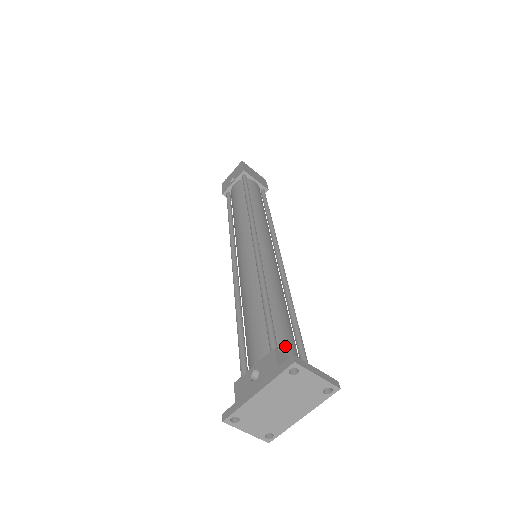
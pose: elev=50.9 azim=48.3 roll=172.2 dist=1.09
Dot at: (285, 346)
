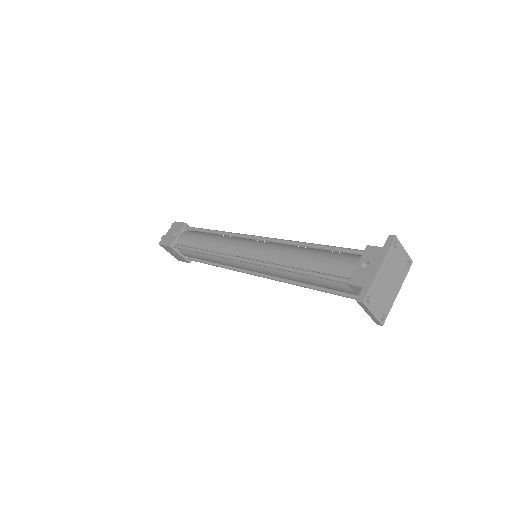
Dot at: occluded
